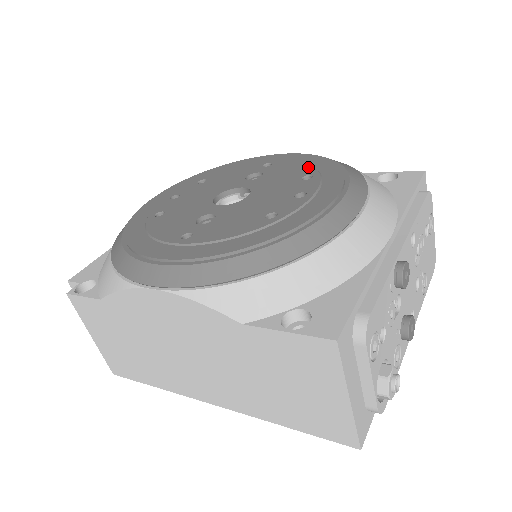
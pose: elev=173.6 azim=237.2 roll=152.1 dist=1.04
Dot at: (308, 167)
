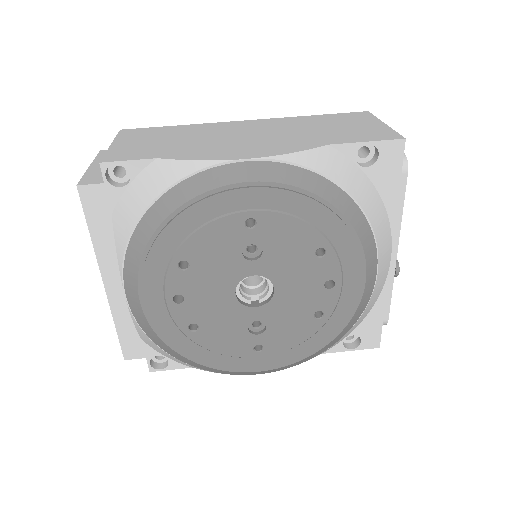
Dot at: (311, 232)
